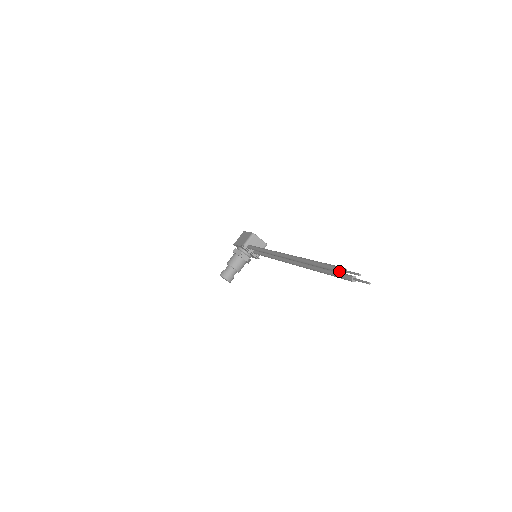
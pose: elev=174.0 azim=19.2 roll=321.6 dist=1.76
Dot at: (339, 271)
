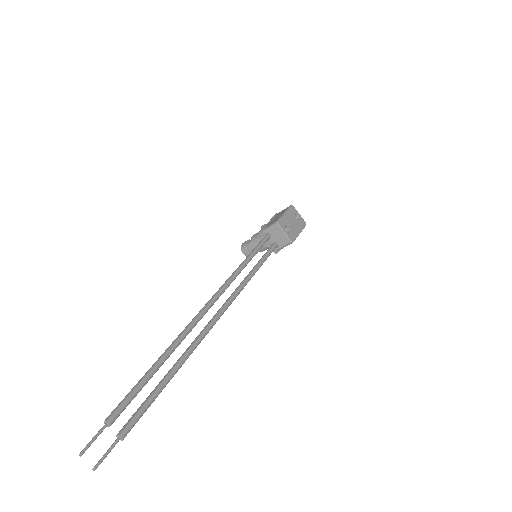
Dot at: (108, 417)
